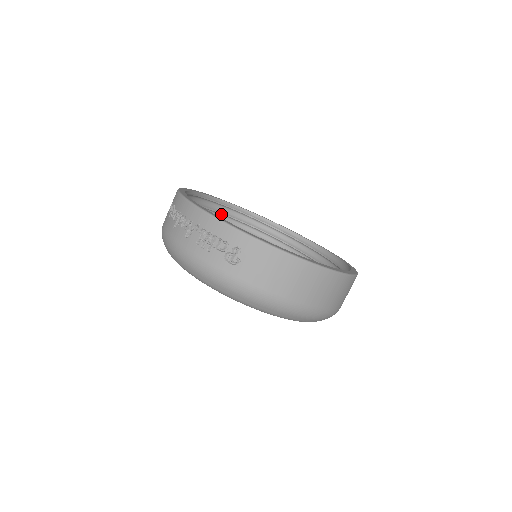
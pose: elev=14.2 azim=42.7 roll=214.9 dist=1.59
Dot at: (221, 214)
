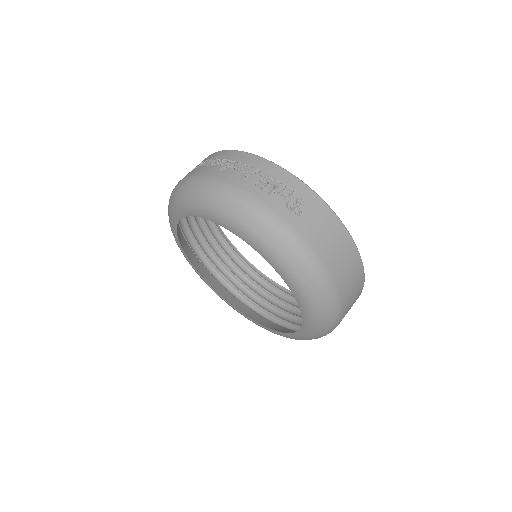
Dot at: (203, 222)
